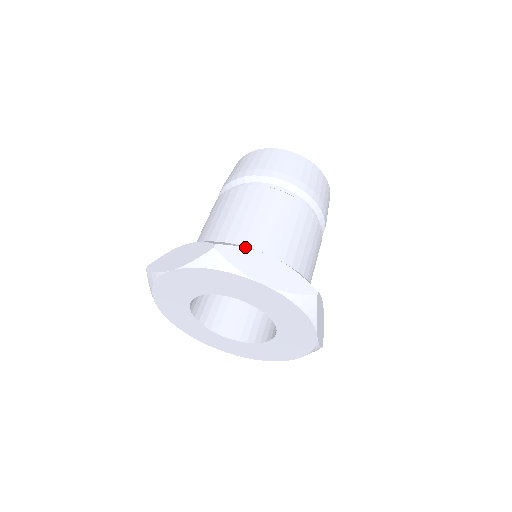
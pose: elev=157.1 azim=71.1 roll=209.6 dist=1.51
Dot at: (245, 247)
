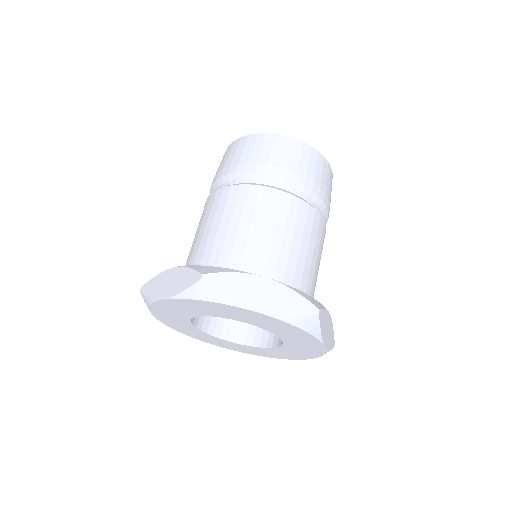
Dot at: (158, 274)
